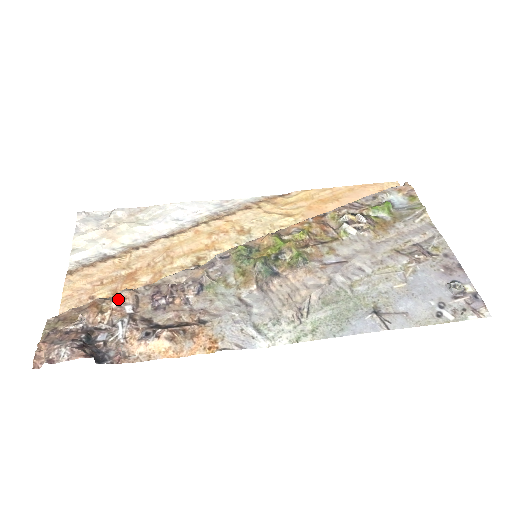
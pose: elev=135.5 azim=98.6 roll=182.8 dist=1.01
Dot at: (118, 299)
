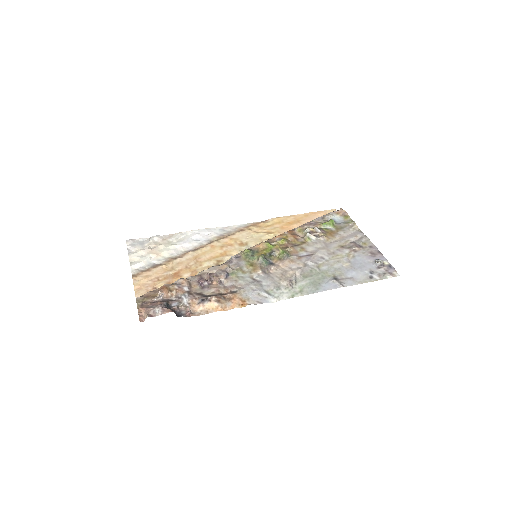
Dot at: (178, 284)
